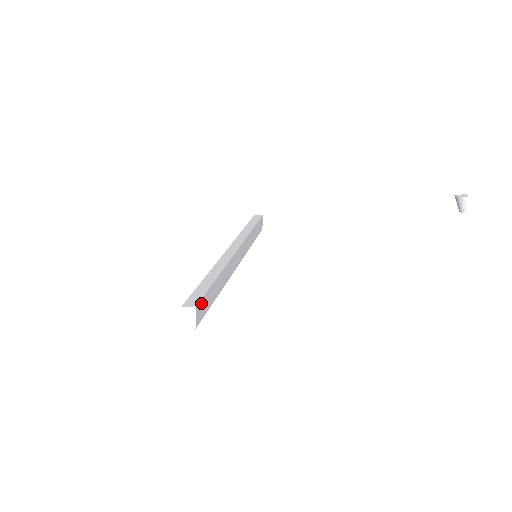
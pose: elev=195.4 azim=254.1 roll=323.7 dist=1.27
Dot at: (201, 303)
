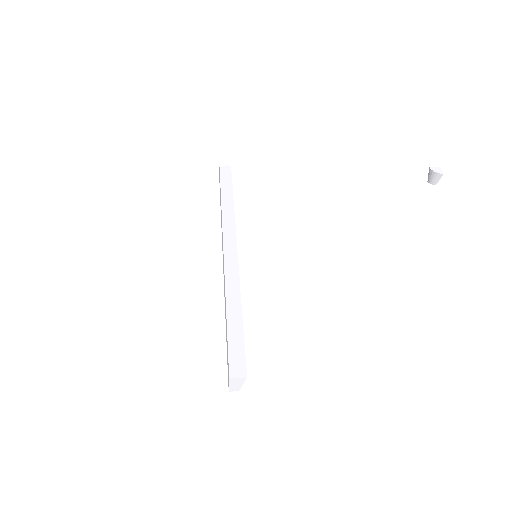
Dot at: (244, 364)
